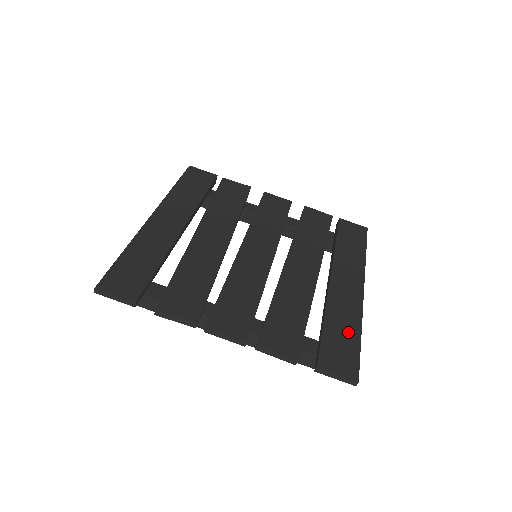
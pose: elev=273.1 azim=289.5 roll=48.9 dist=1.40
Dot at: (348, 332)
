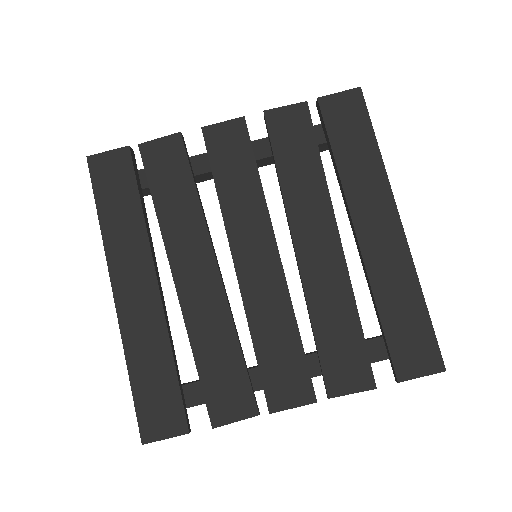
Dot at: (409, 308)
